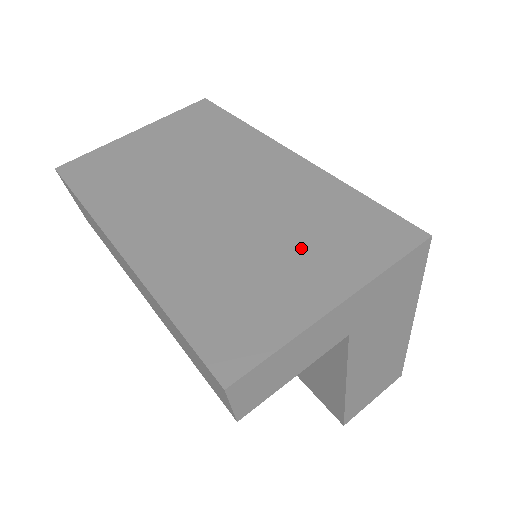
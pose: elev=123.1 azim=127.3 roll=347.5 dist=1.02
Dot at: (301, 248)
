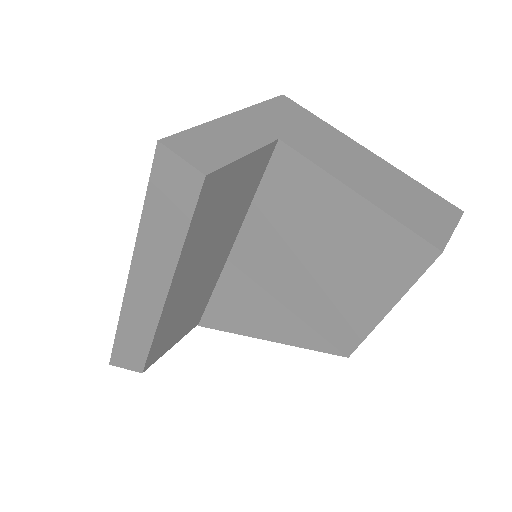
Dot at: occluded
